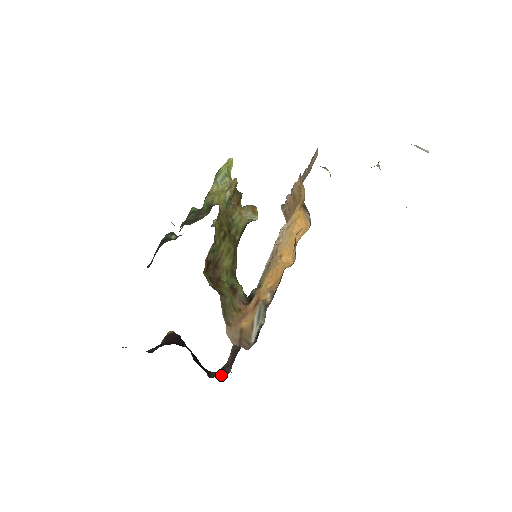
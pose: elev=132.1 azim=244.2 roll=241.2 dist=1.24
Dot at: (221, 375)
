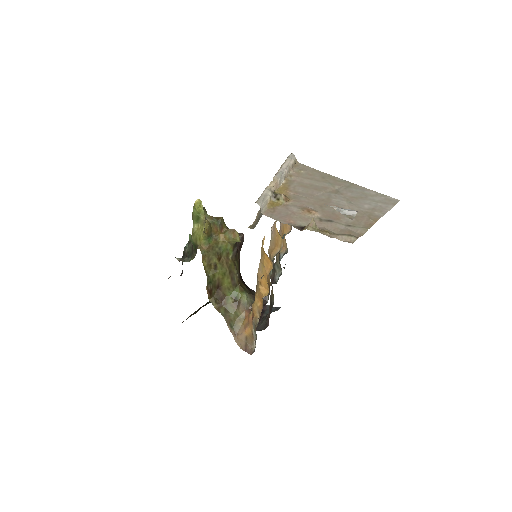
Dot at: (263, 327)
